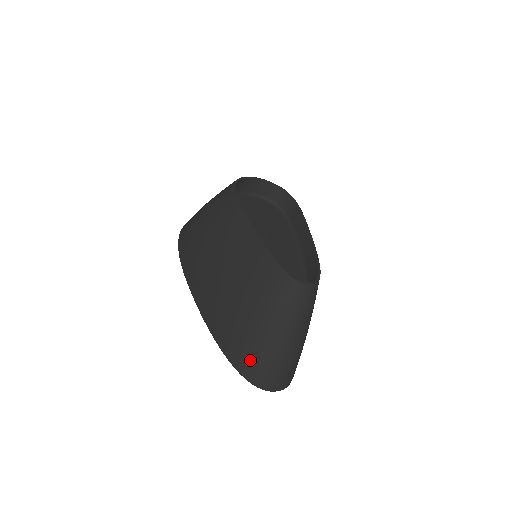
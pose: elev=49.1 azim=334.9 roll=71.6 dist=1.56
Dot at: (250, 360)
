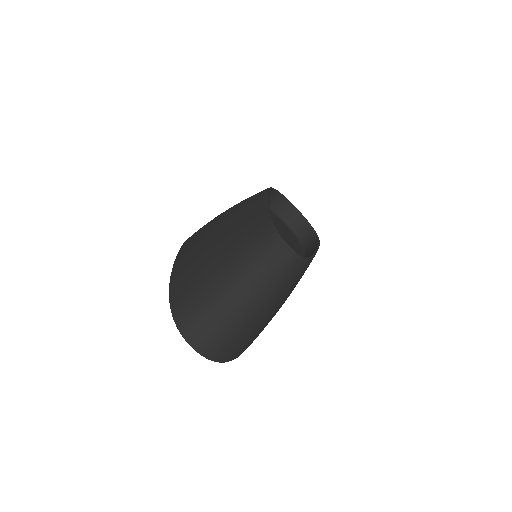
Dot at: (190, 297)
